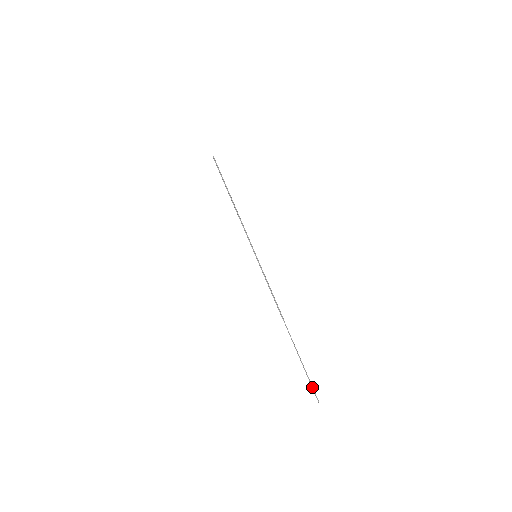
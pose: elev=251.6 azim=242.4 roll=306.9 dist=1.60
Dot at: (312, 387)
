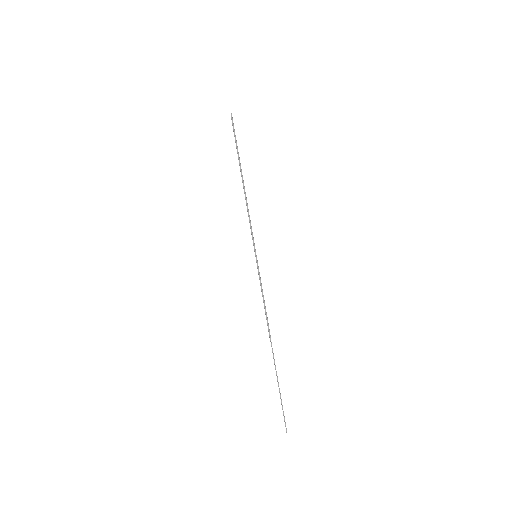
Dot at: (284, 416)
